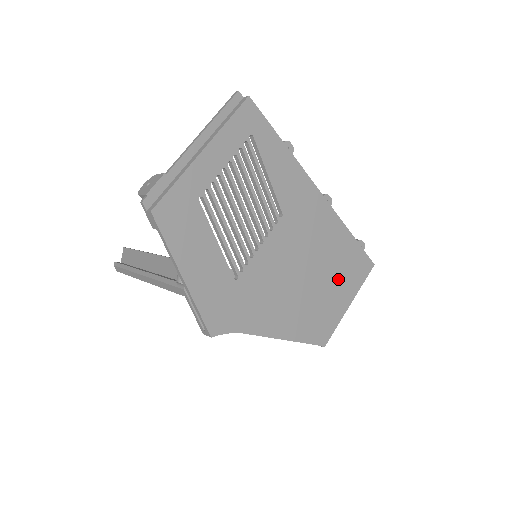
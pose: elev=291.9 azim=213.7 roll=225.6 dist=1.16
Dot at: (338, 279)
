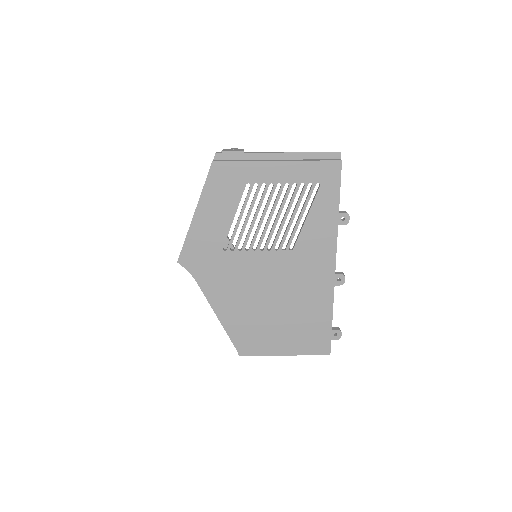
Dot at: (292, 330)
